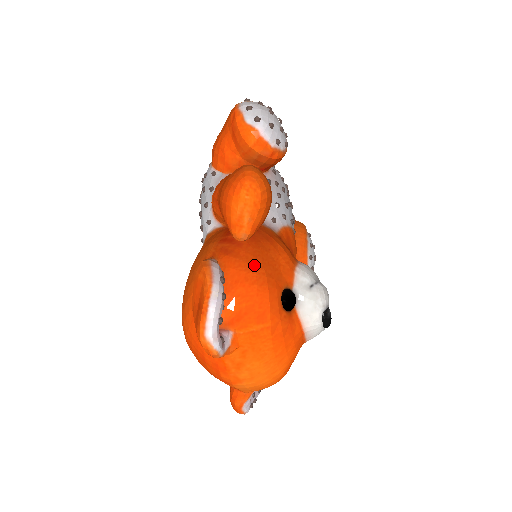
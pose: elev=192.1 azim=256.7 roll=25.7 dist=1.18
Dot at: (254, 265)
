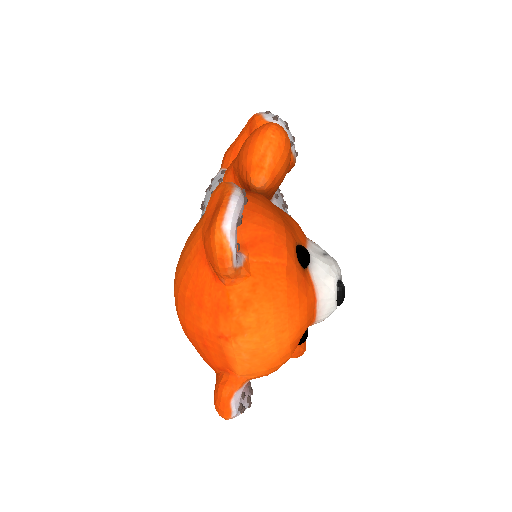
Dot at: (271, 208)
